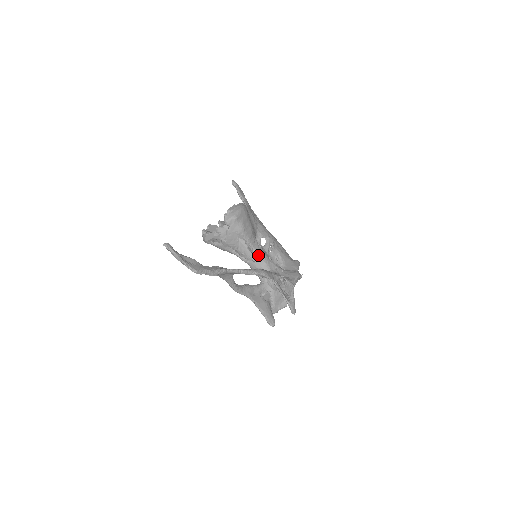
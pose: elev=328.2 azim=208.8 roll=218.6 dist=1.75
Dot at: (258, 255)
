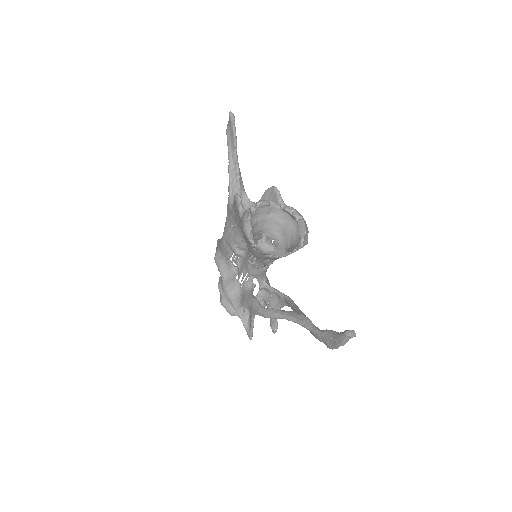
Dot at: occluded
